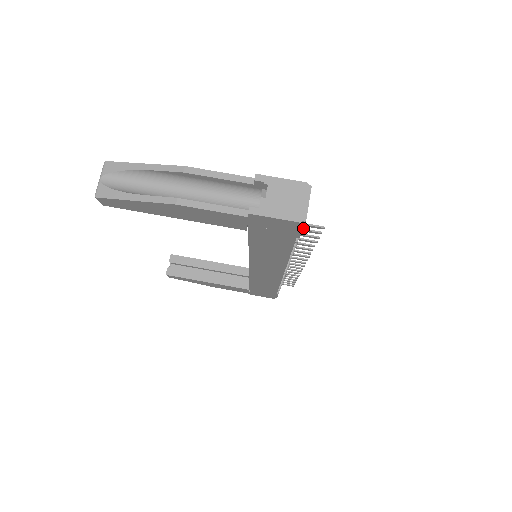
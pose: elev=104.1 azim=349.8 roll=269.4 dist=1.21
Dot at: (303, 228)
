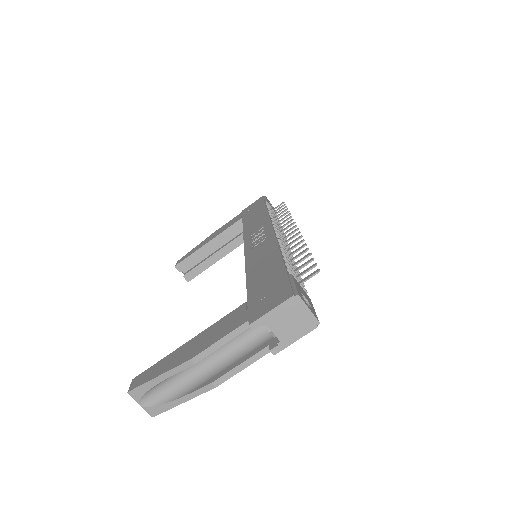
Dot at: (300, 275)
